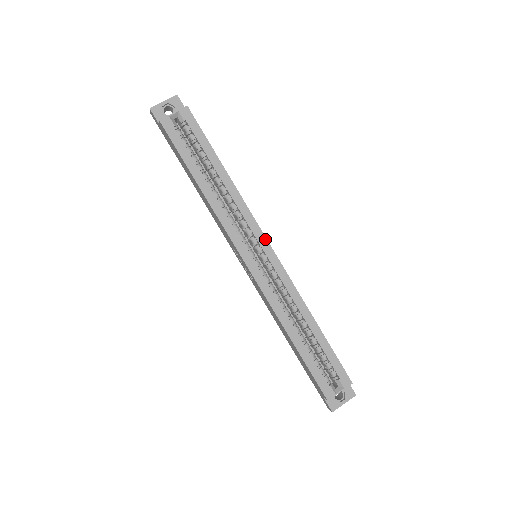
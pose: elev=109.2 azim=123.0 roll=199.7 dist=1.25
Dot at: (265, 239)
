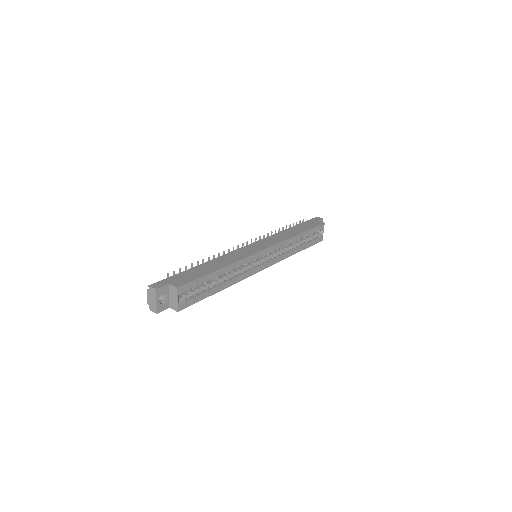
Dot at: (261, 252)
